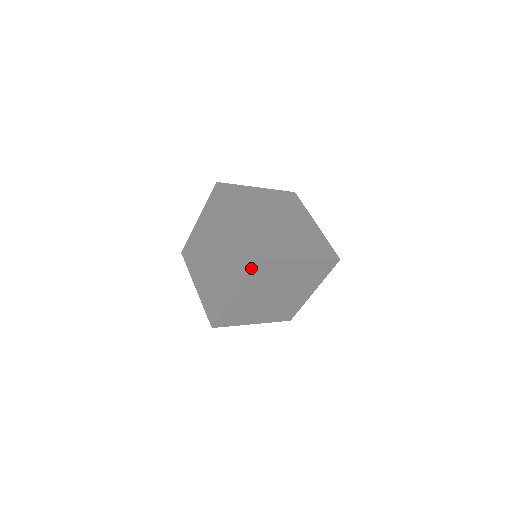
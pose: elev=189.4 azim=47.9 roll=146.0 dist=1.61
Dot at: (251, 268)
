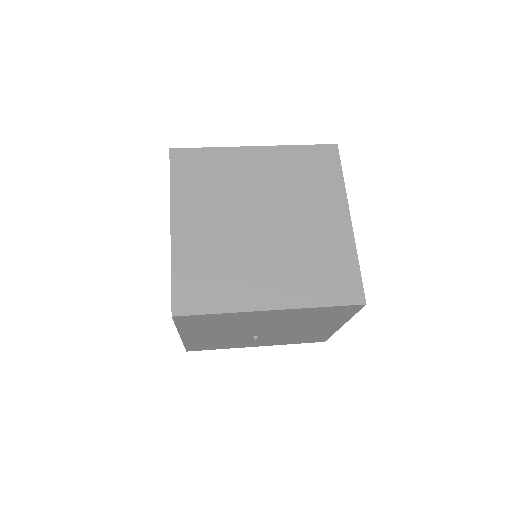
Dot at: (175, 322)
